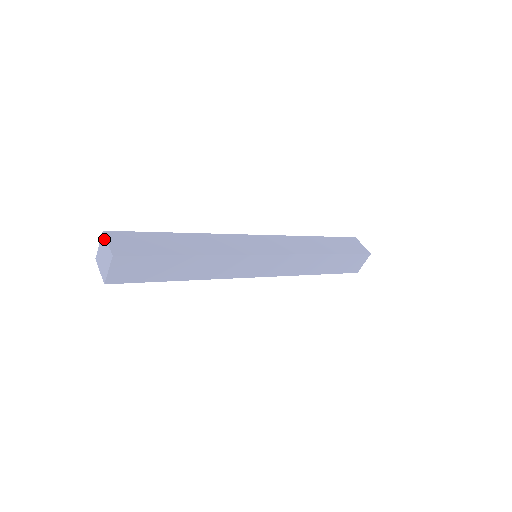
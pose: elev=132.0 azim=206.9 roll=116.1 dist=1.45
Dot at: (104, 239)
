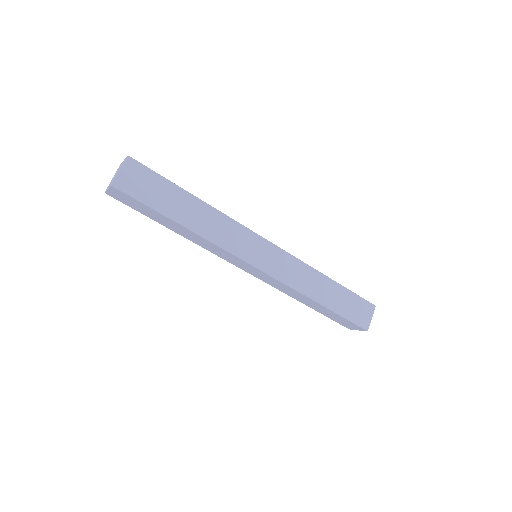
Dot at: (123, 163)
